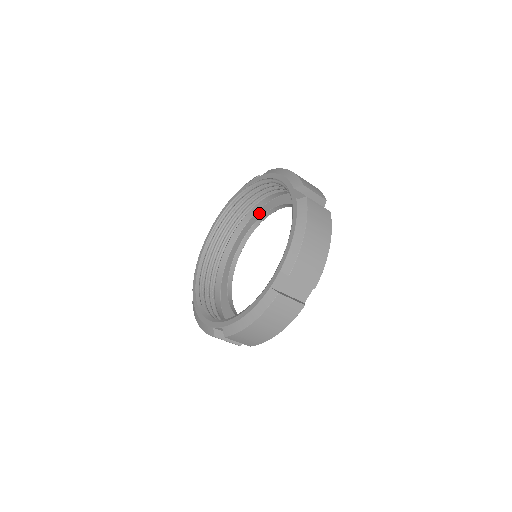
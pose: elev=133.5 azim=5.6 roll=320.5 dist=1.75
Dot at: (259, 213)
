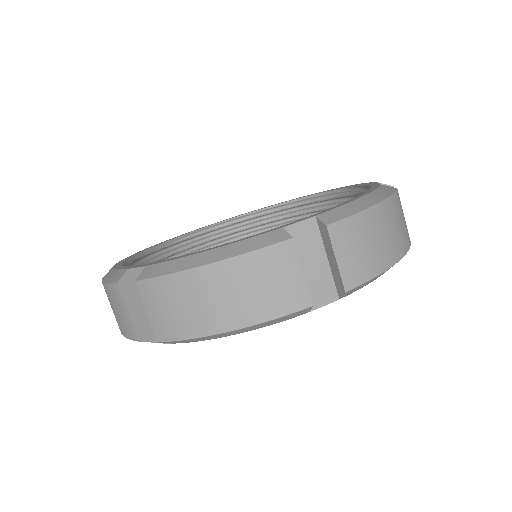
Dot at: occluded
